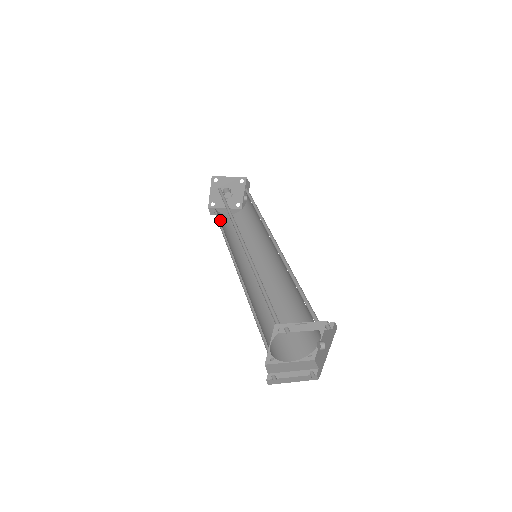
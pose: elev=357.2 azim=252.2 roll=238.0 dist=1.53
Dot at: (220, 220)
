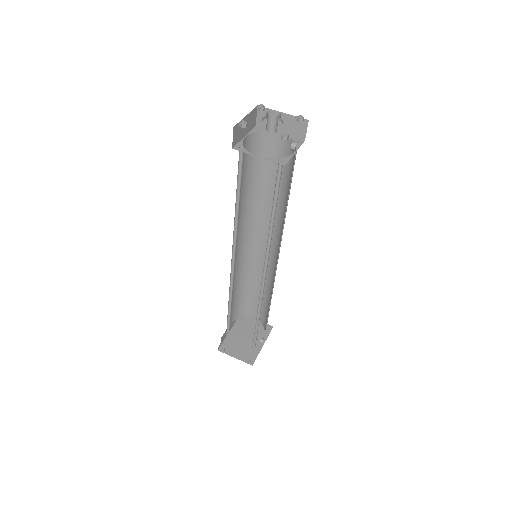
Dot at: (255, 160)
